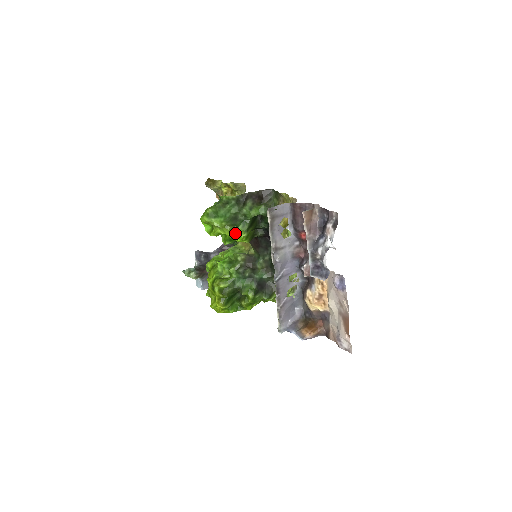
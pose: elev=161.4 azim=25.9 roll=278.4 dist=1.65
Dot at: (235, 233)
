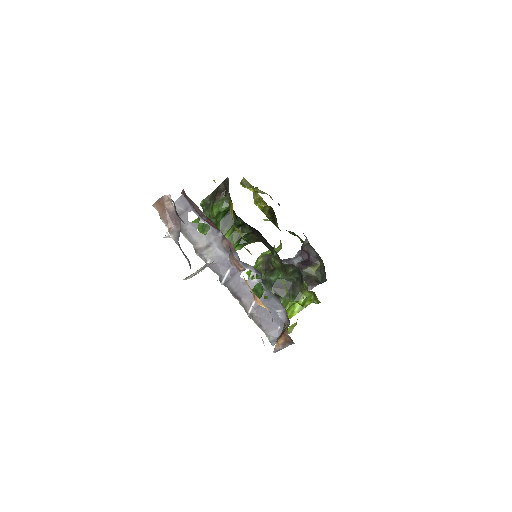
Dot at: occluded
